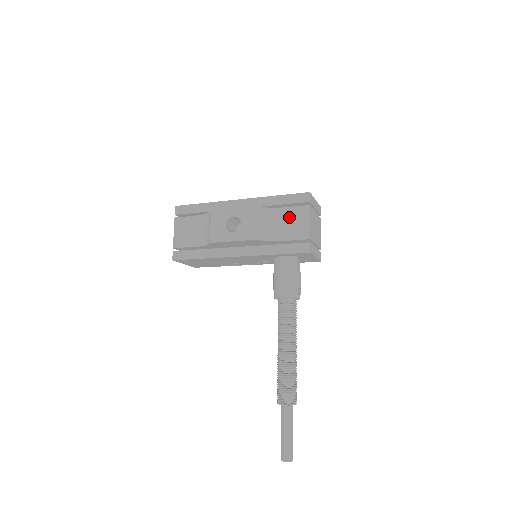
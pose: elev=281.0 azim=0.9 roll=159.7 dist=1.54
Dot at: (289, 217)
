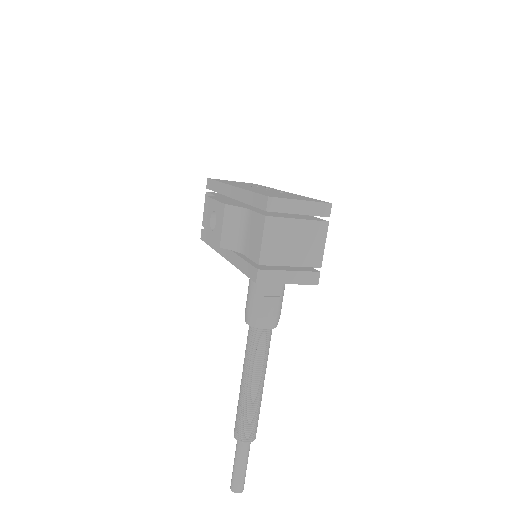
Dot at: (252, 226)
